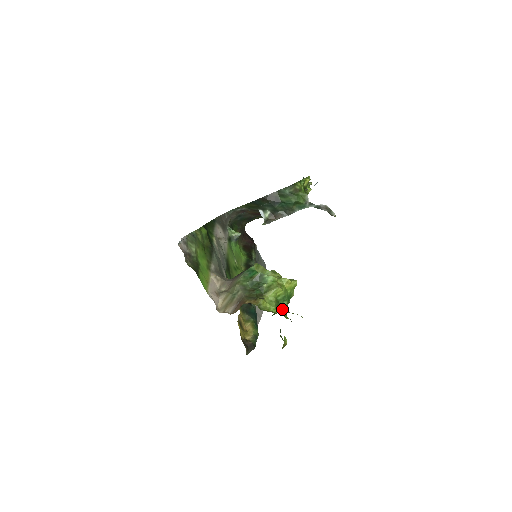
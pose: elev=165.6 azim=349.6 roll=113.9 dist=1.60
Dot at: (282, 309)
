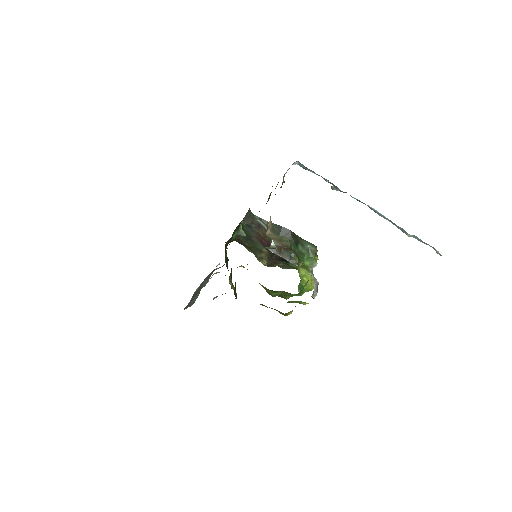
Dot at: occluded
